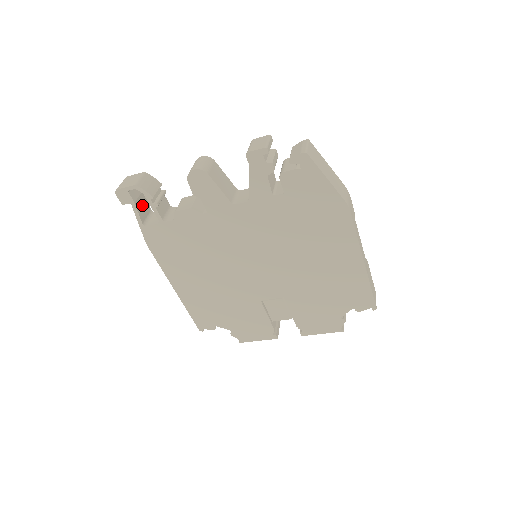
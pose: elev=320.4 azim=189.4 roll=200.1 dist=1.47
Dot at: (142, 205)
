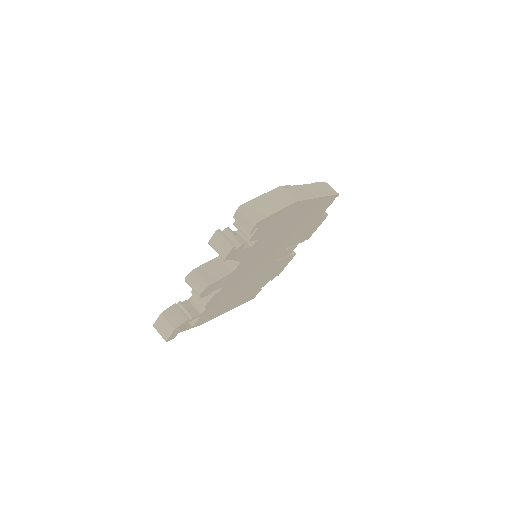
Dot at: occluded
